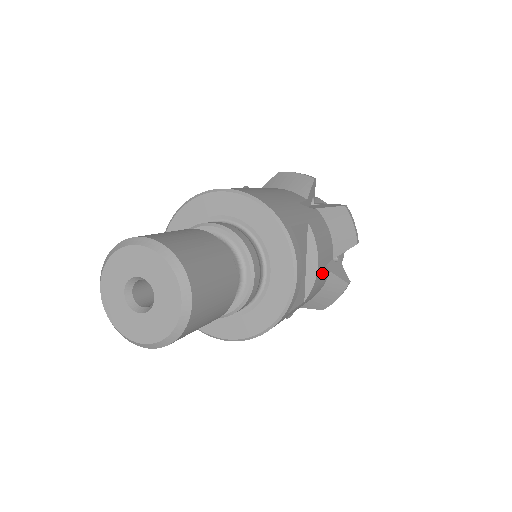
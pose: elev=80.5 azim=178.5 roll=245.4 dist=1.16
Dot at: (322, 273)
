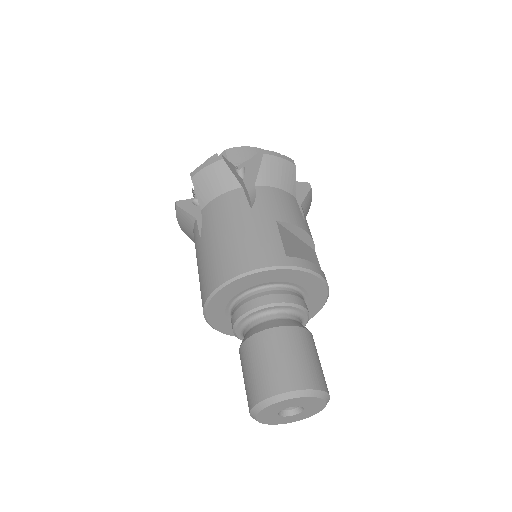
Dot at: (306, 223)
